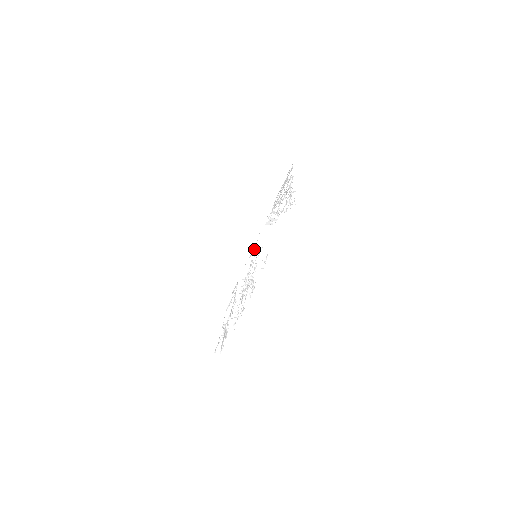
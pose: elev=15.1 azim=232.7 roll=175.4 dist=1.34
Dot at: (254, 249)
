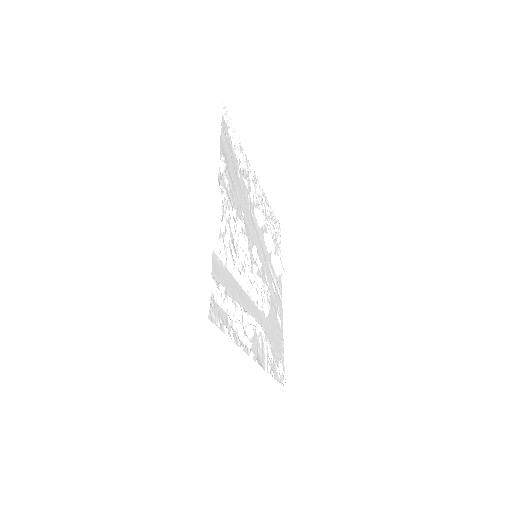
Dot at: (266, 283)
